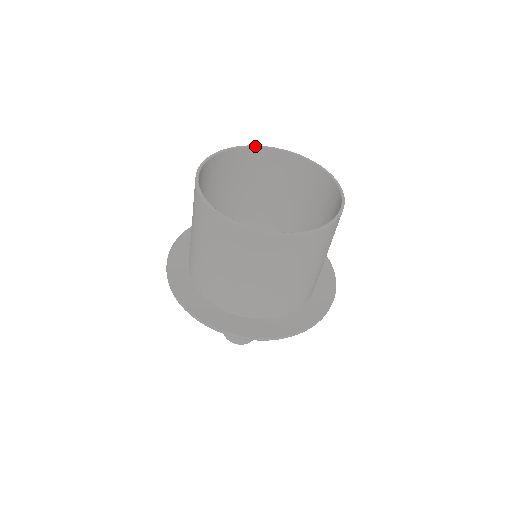
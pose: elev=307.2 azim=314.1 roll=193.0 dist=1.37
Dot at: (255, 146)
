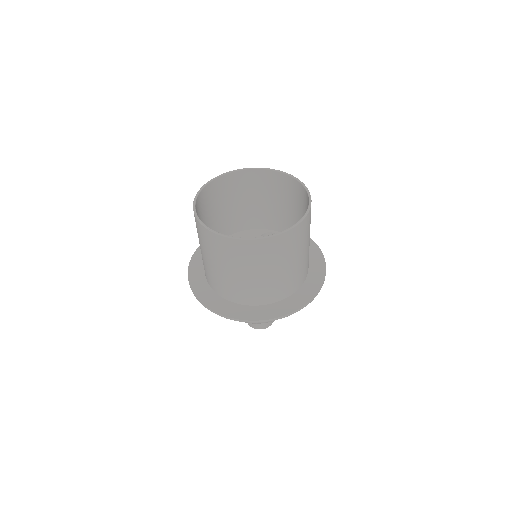
Dot at: (222, 175)
